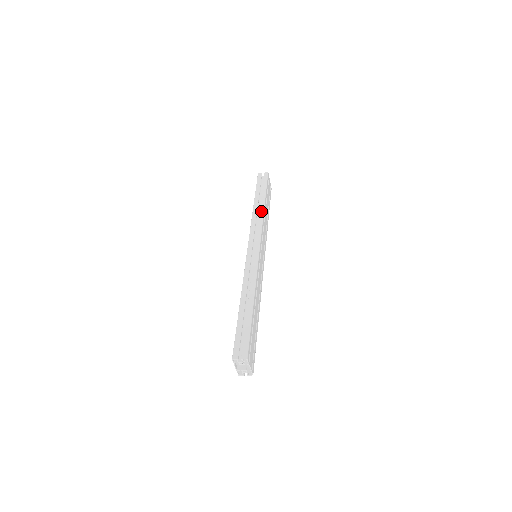
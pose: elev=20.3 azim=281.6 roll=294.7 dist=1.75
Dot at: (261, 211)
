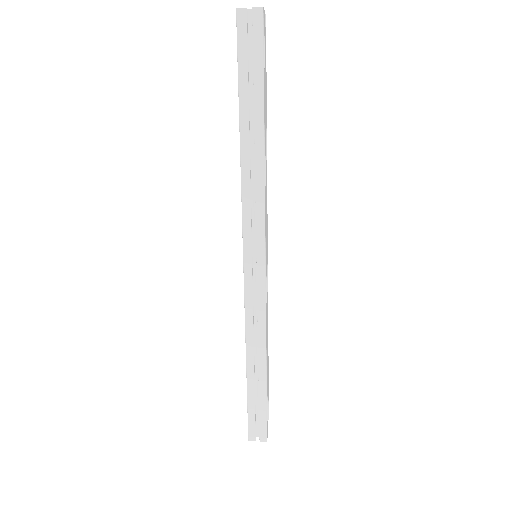
Dot at: (259, 166)
